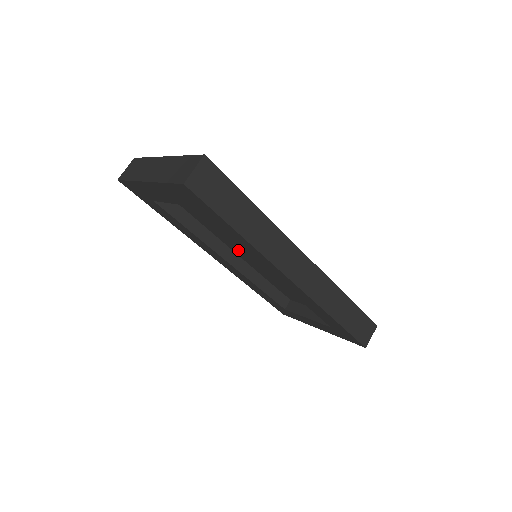
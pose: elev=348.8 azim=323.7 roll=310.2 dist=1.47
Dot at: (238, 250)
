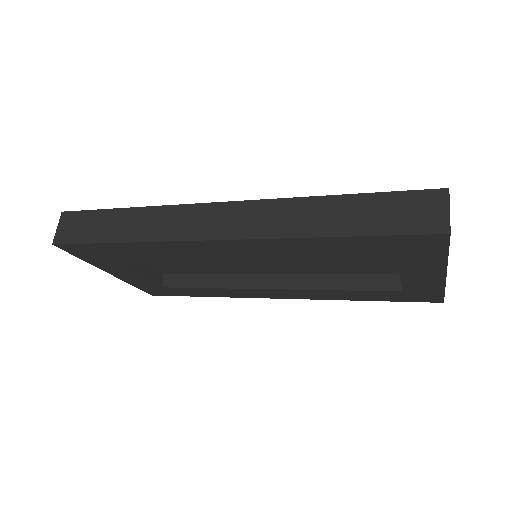
Dot at: (257, 268)
